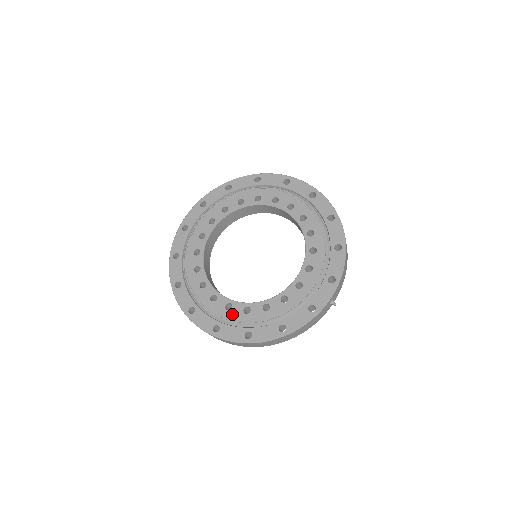
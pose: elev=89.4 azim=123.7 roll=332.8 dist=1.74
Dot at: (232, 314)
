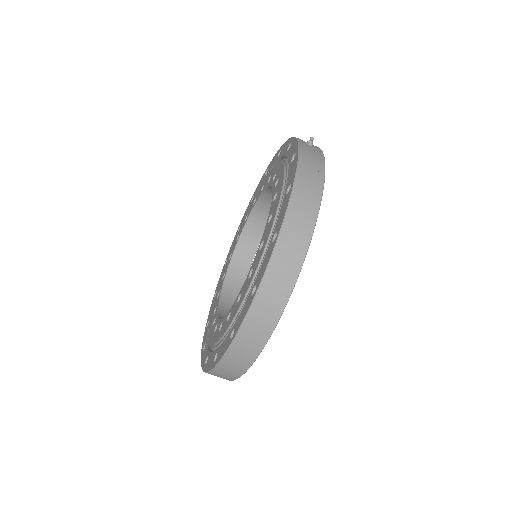
Dot at: (255, 267)
